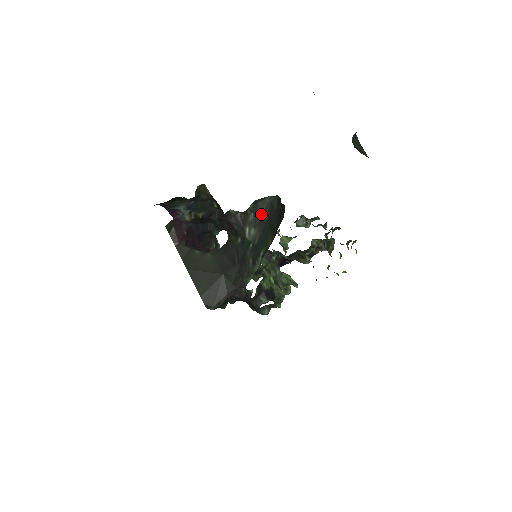
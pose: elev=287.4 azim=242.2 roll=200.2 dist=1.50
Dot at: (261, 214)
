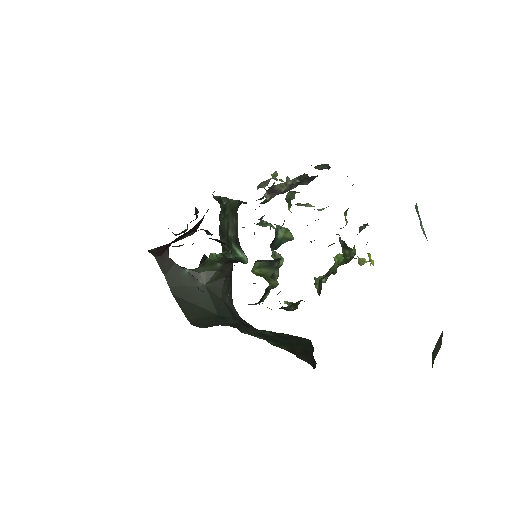
Dot at: (283, 335)
